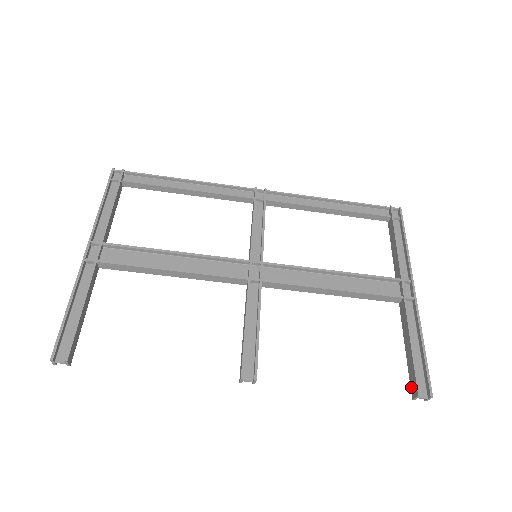
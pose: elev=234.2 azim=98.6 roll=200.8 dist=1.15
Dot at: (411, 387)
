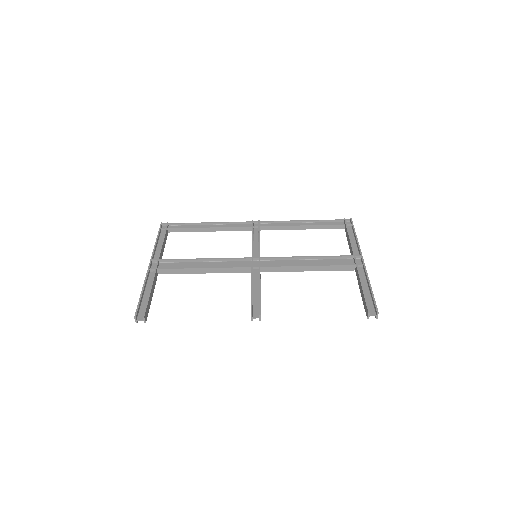
Dot at: occluded
